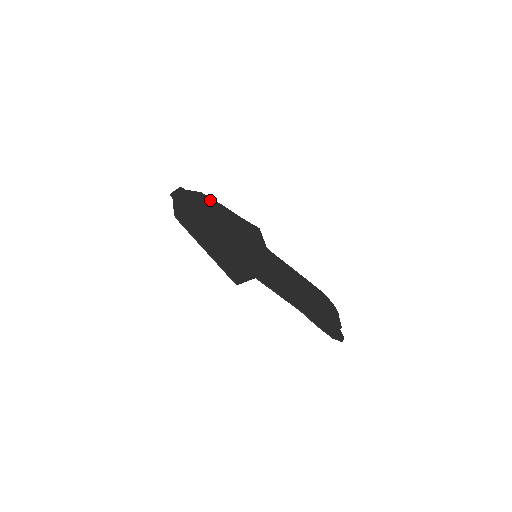
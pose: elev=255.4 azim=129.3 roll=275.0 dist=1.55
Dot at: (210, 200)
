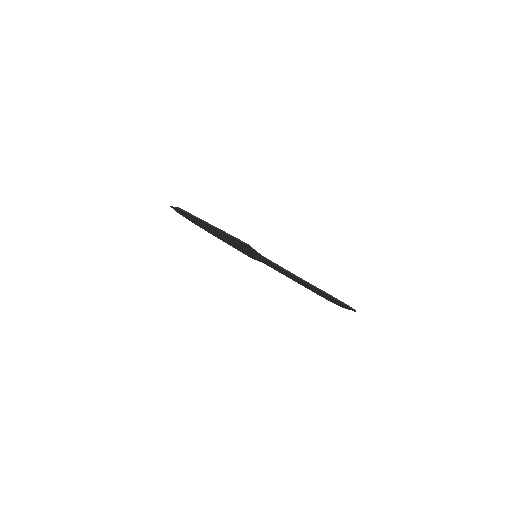
Dot at: occluded
